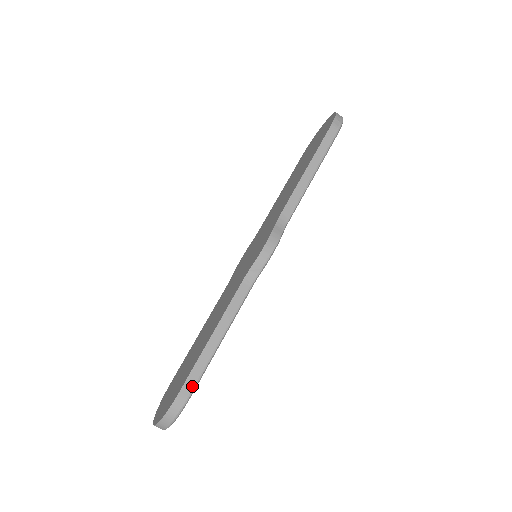
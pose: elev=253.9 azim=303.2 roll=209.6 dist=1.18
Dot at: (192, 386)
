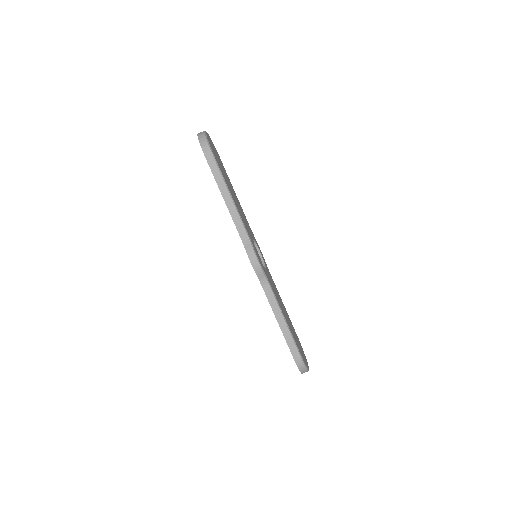
Dot at: (296, 352)
